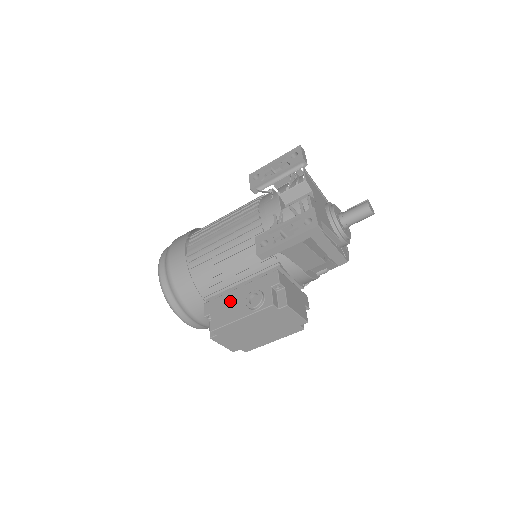
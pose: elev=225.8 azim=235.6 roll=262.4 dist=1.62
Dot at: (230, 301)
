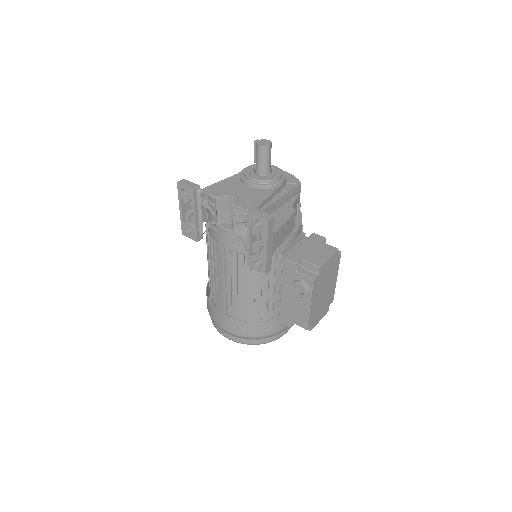
Dot at: (289, 304)
